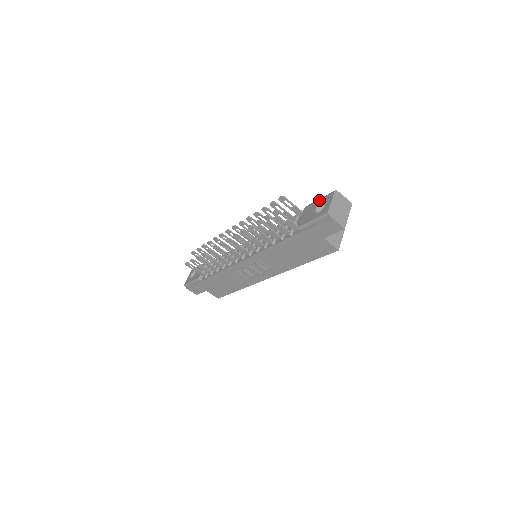
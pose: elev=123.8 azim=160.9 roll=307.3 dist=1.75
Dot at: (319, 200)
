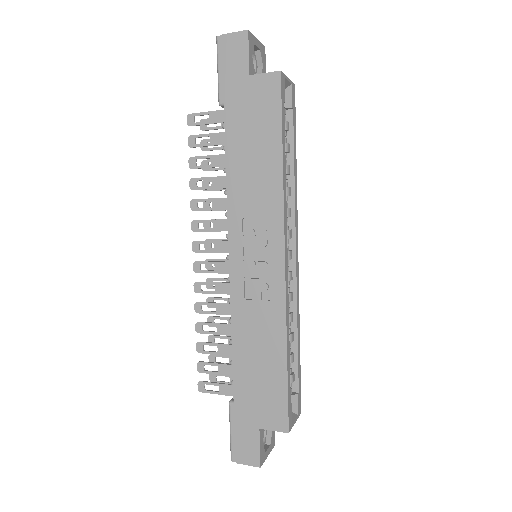
Dot at: occluded
